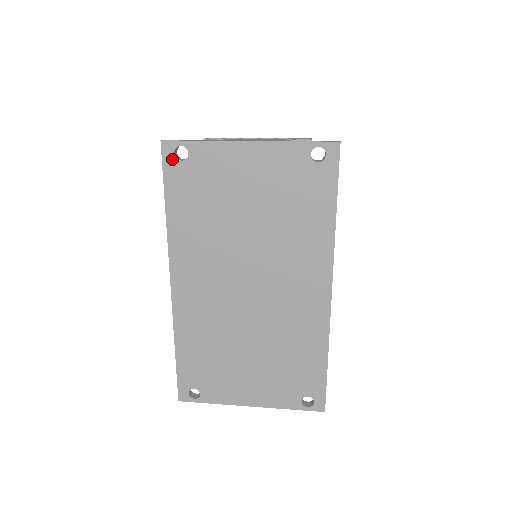
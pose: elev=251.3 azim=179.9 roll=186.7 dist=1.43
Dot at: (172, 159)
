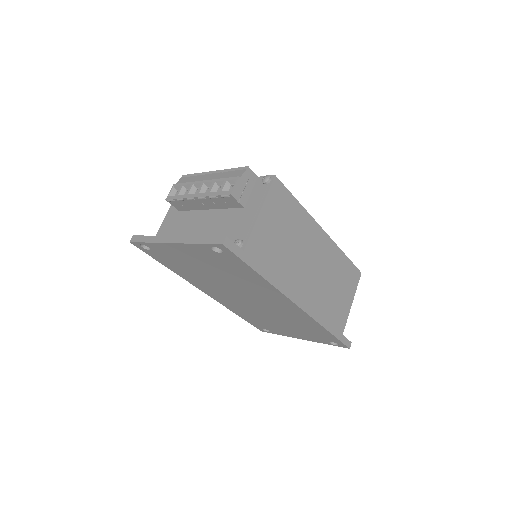
Dot at: (144, 249)
